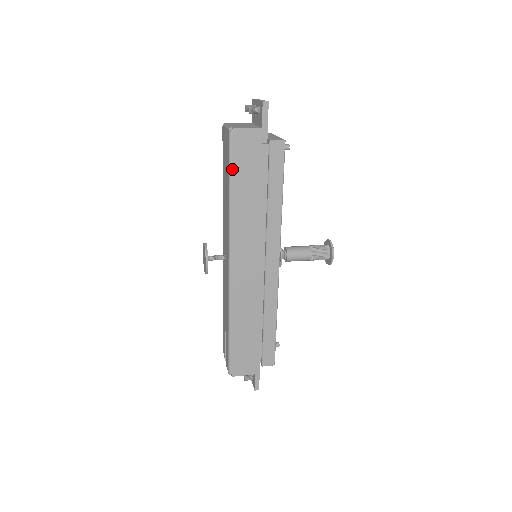
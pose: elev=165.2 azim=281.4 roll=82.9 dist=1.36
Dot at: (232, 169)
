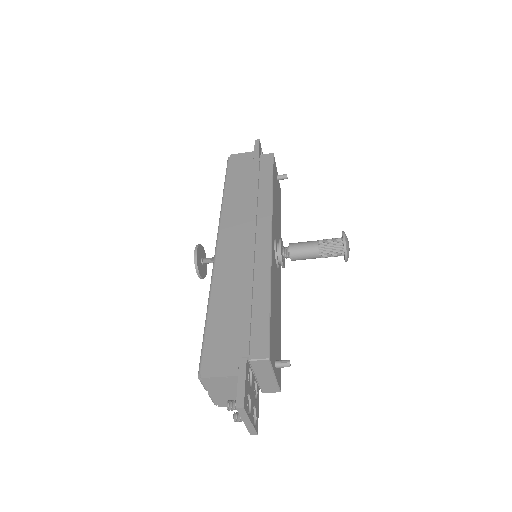
Dot at: (227, 175)
